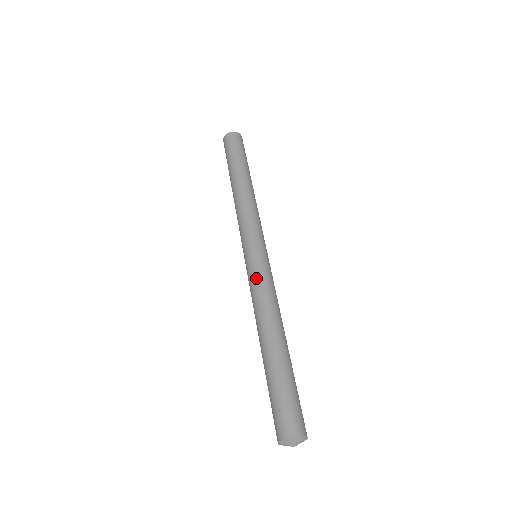
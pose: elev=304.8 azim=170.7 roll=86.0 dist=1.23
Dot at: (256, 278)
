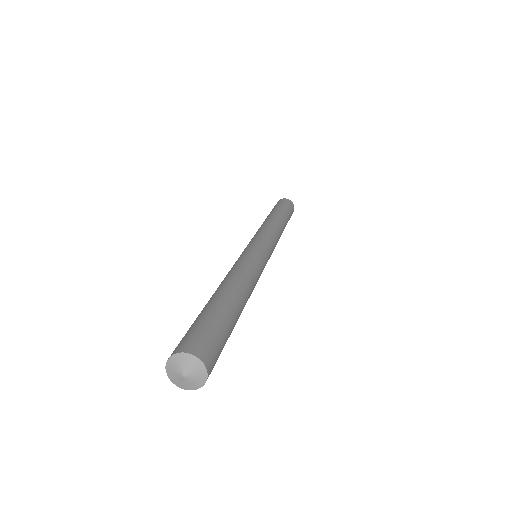
Dot at: (255, 258)
